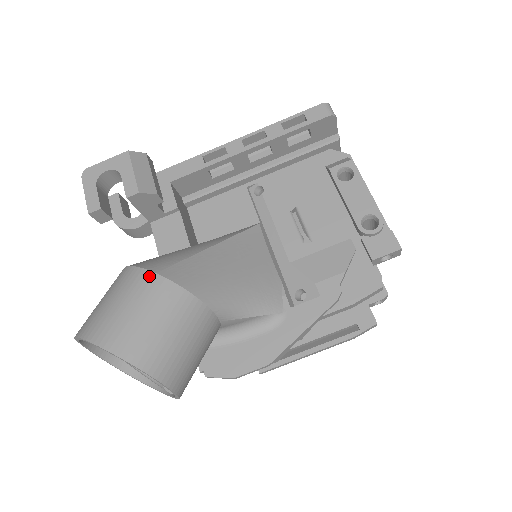
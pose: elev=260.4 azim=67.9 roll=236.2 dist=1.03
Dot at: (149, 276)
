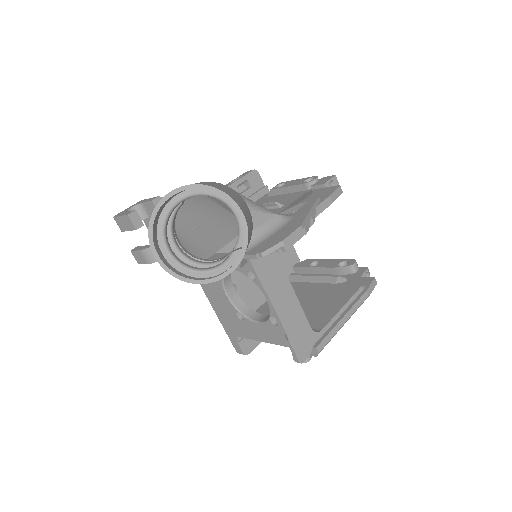
Dot at: occluded
